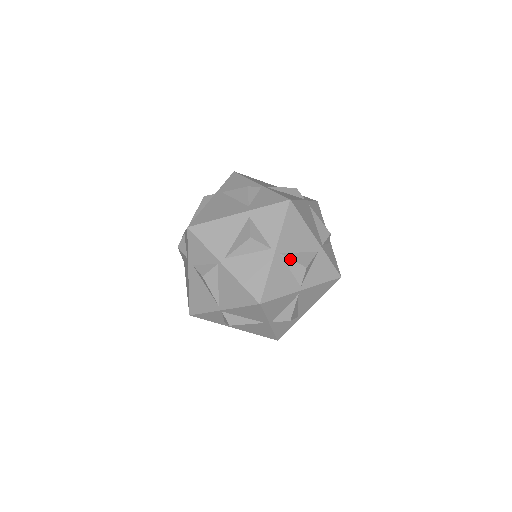
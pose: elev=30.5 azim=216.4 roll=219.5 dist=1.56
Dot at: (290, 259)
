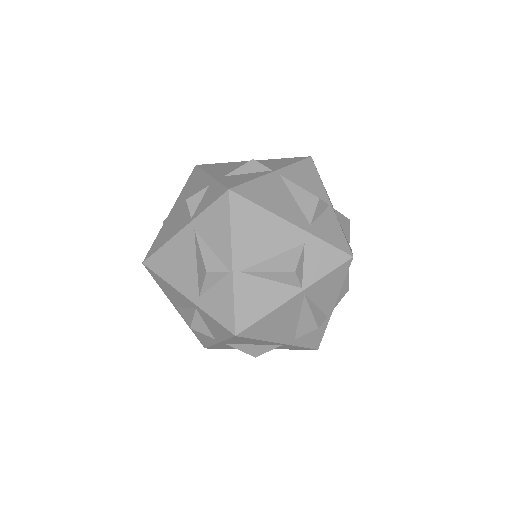
Dot at: occluded
